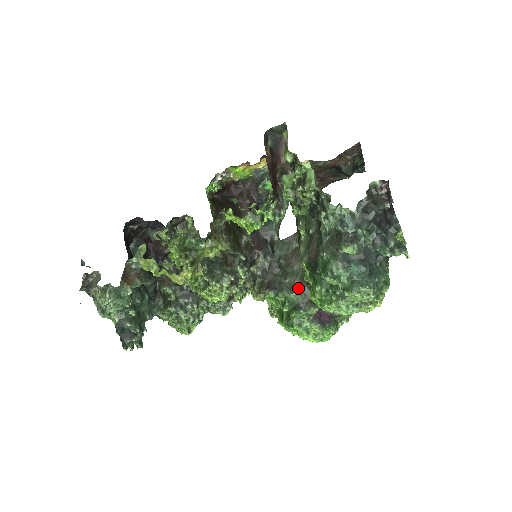
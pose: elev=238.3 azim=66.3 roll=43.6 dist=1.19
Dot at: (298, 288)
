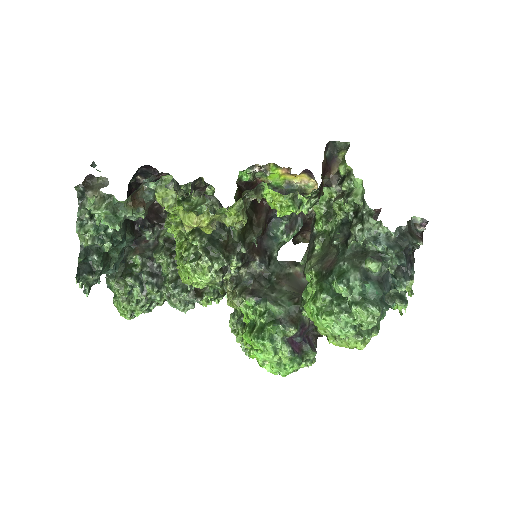
Dot at: (284, 304)
